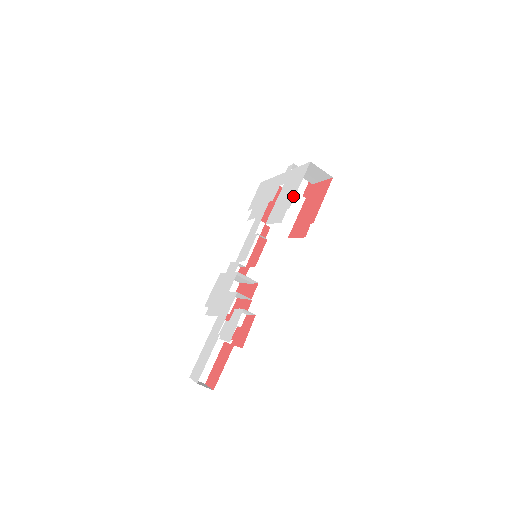
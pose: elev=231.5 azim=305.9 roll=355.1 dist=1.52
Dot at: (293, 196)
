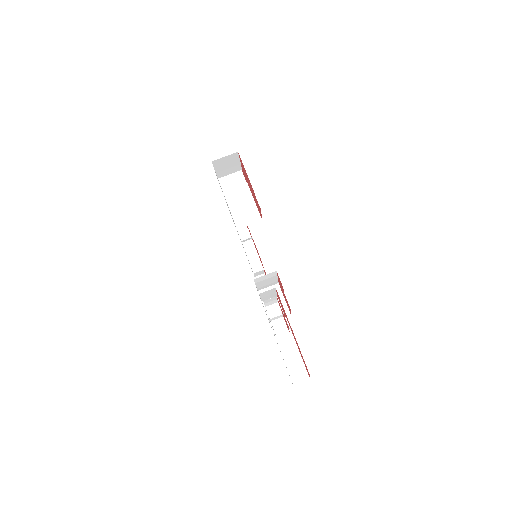
Dot at: occluded
